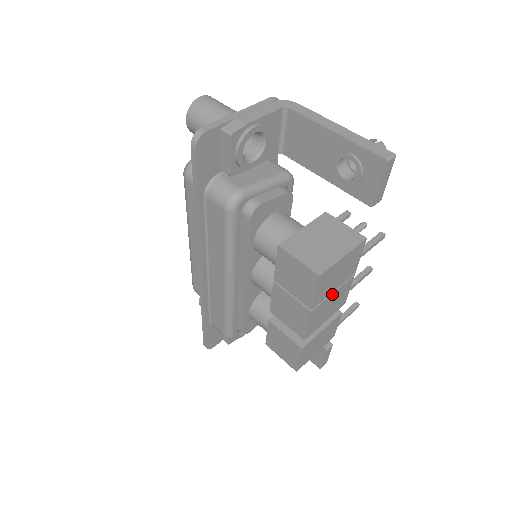
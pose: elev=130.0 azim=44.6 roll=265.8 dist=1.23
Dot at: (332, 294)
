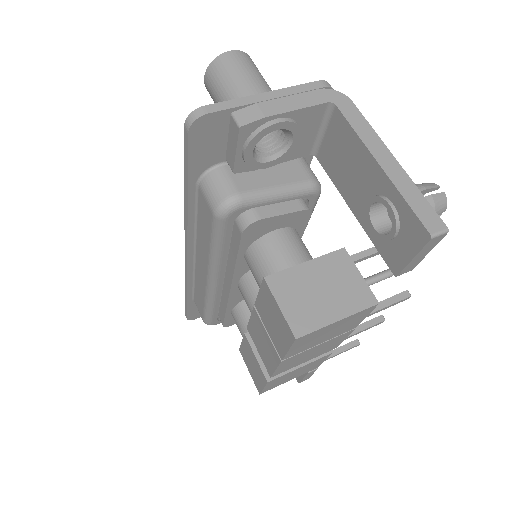
Dot at: (317, 345)
